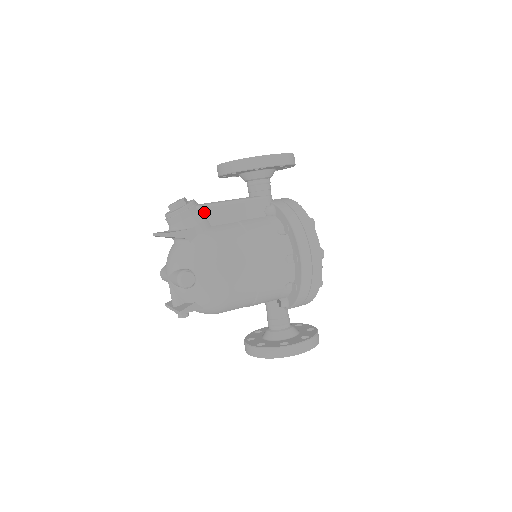
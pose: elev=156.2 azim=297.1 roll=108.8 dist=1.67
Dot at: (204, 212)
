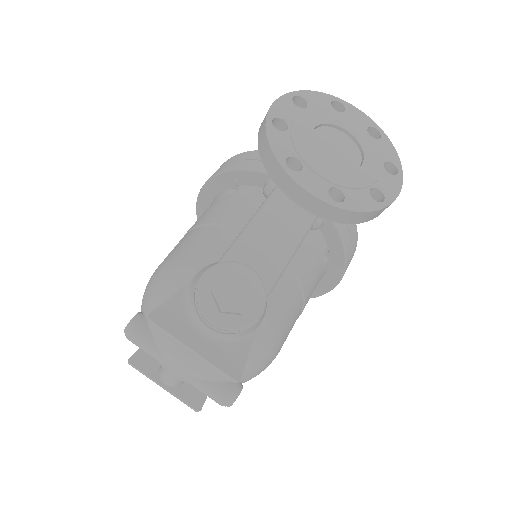
Dot at: occluded
